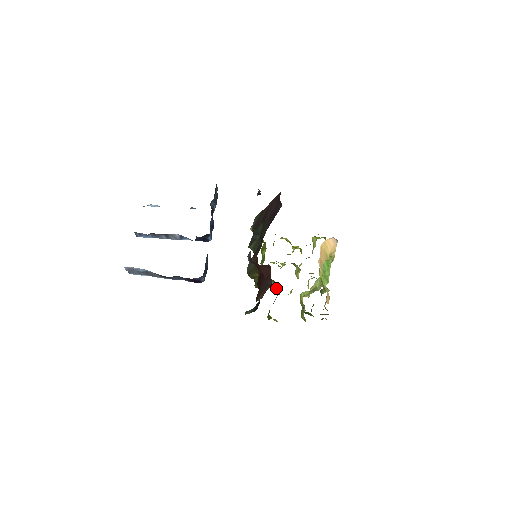
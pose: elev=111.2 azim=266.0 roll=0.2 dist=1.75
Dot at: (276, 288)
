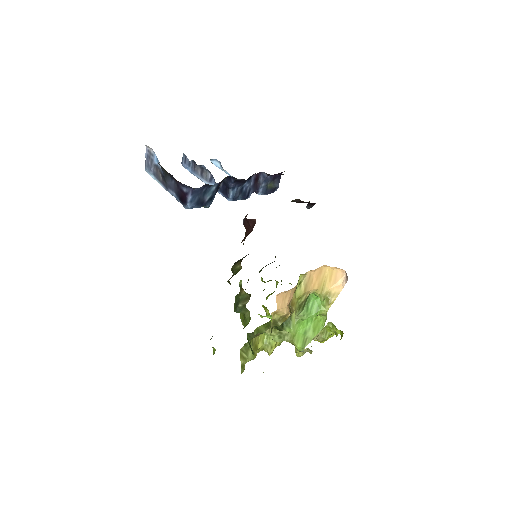
Dot at: (246, 318)
